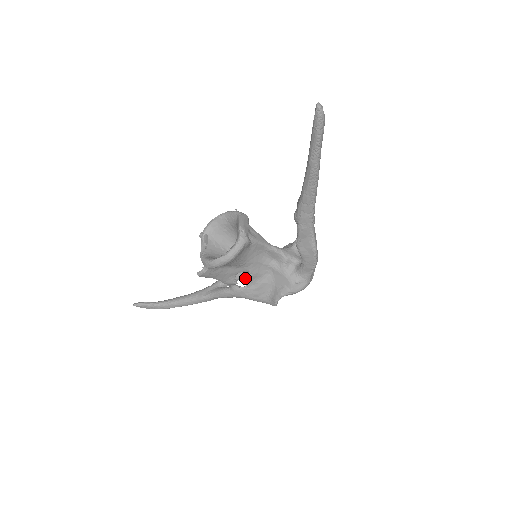
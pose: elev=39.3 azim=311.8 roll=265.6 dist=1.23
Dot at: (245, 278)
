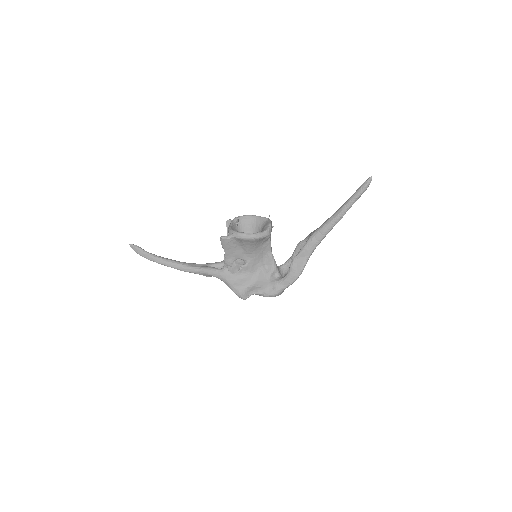
Dot at: occluded
